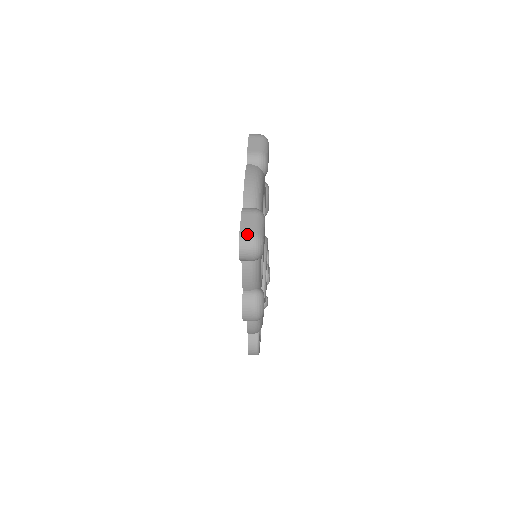
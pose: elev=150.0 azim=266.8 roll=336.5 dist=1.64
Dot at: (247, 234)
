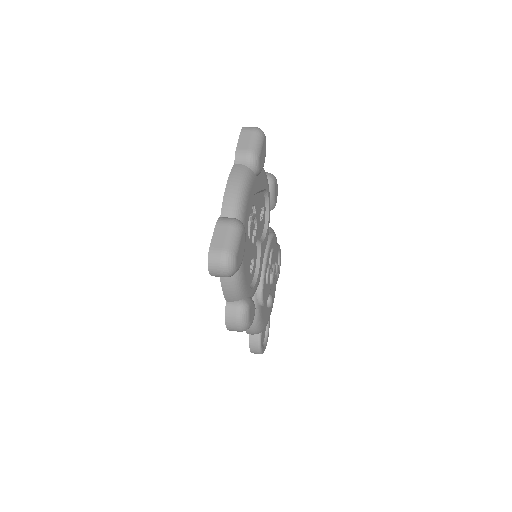
Dot at: (217, 250)
